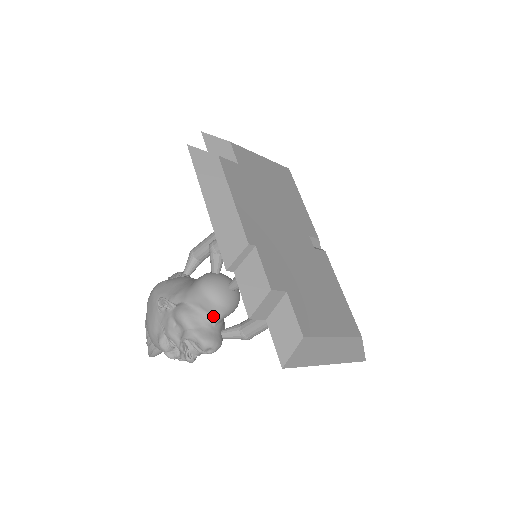
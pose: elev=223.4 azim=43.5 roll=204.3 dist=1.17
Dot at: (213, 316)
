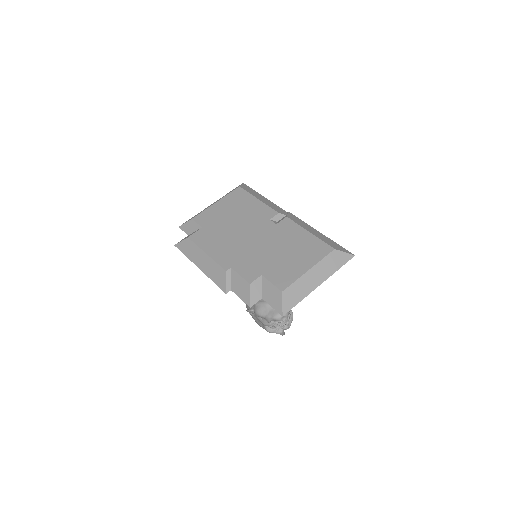
Dot at: occluded
